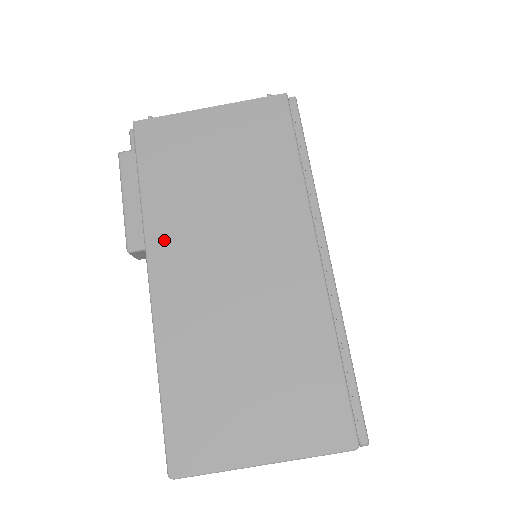
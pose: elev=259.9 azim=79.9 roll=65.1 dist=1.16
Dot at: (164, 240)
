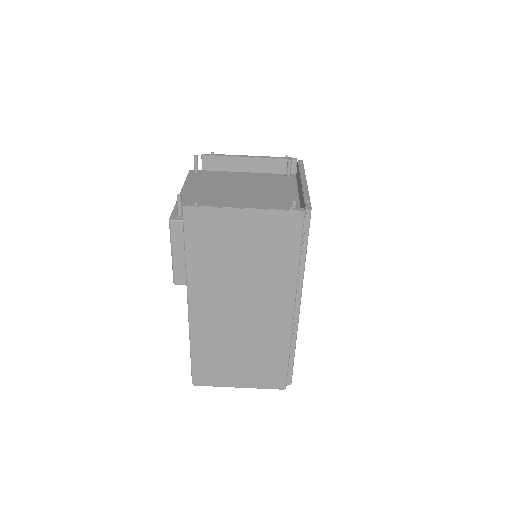
Dot at: (200, 288)
